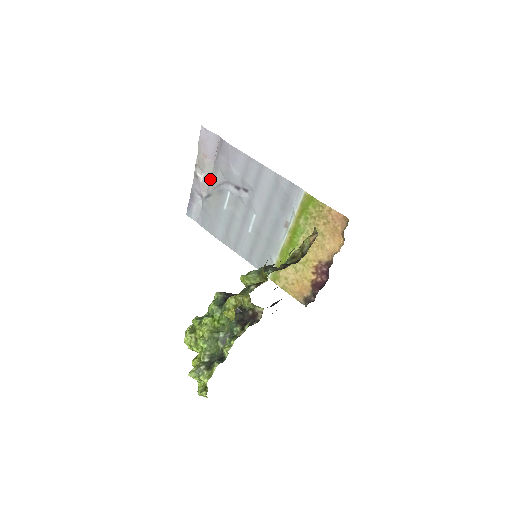
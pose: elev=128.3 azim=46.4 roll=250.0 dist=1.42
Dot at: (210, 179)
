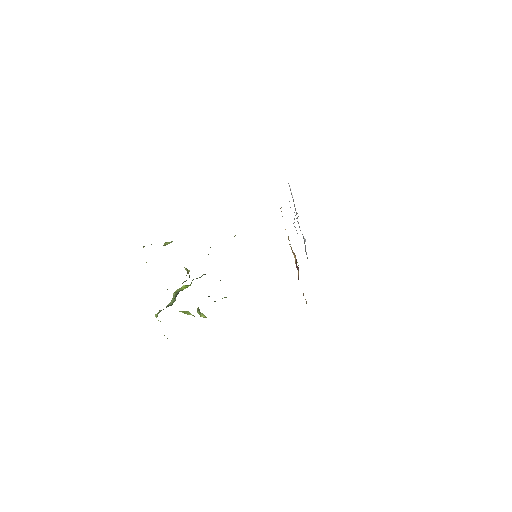
Dot at: occluded
